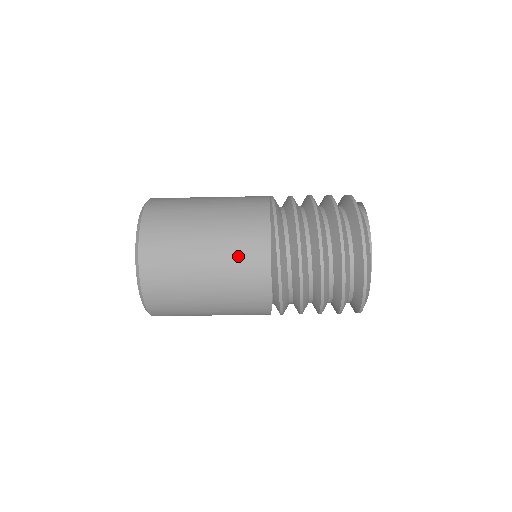
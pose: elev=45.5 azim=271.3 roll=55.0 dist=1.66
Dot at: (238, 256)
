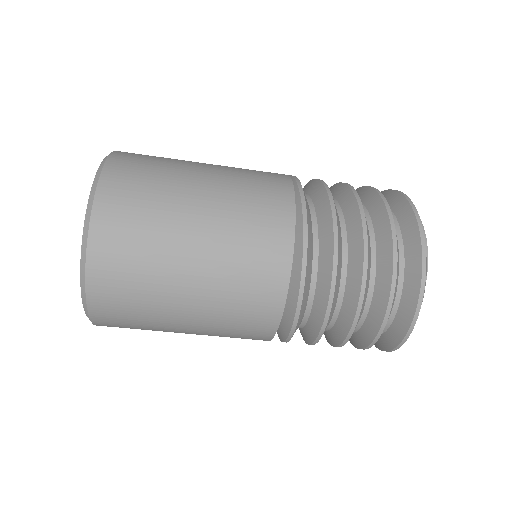
Dot at: (247, 224)
